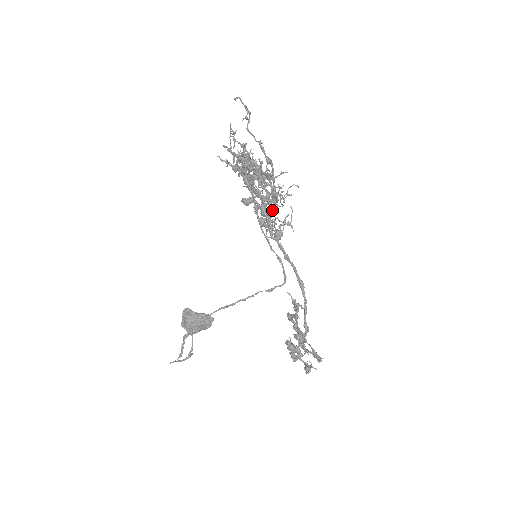
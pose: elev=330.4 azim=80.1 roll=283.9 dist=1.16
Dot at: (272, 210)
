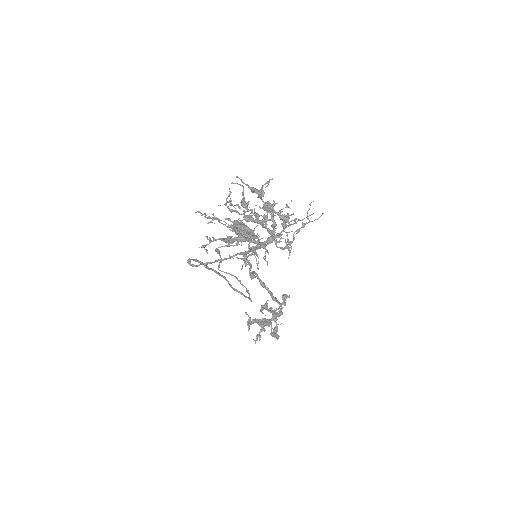
Dot at: occluded
